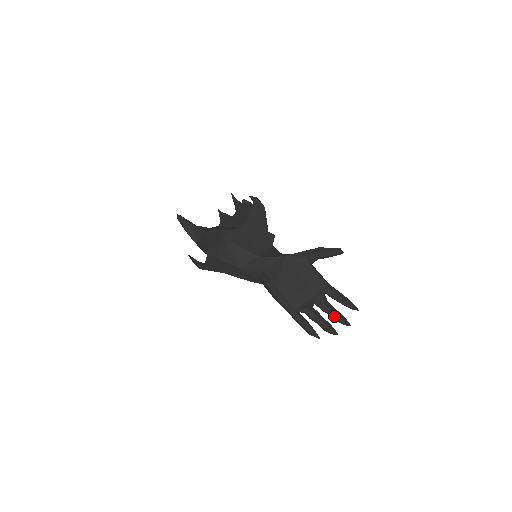
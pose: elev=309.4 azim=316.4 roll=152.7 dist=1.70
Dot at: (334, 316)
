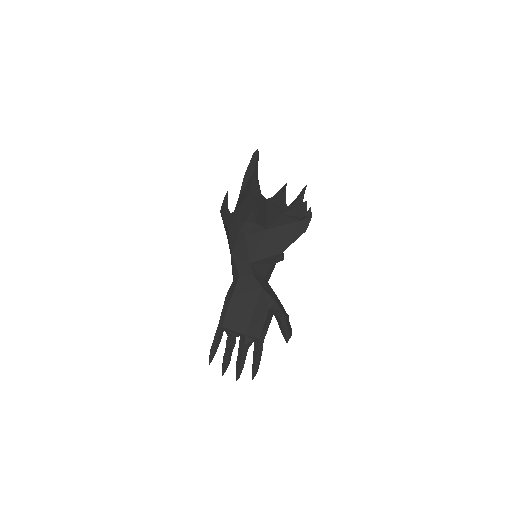
Dot at: (238, 361)
